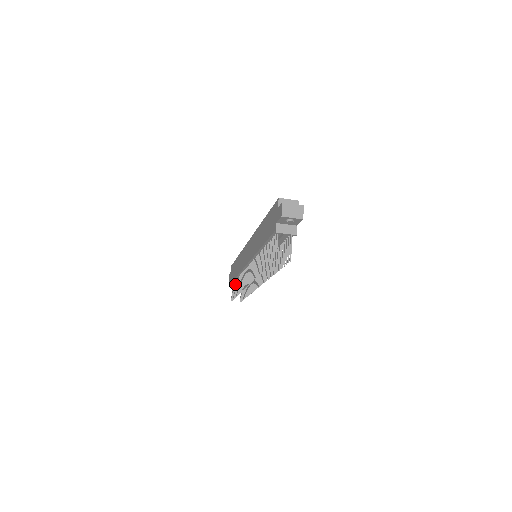
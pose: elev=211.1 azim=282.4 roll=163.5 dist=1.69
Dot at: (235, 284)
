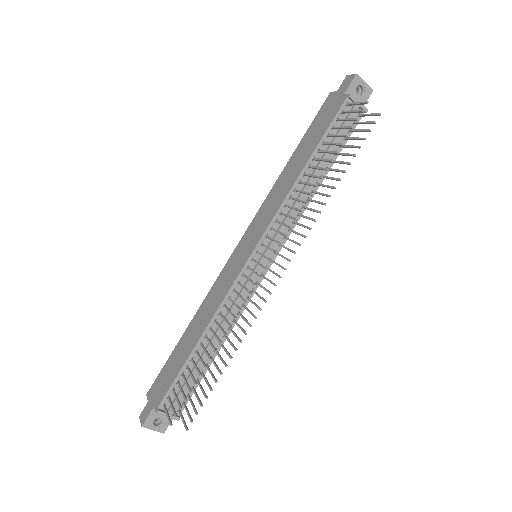
Dot at: (184, 377)
